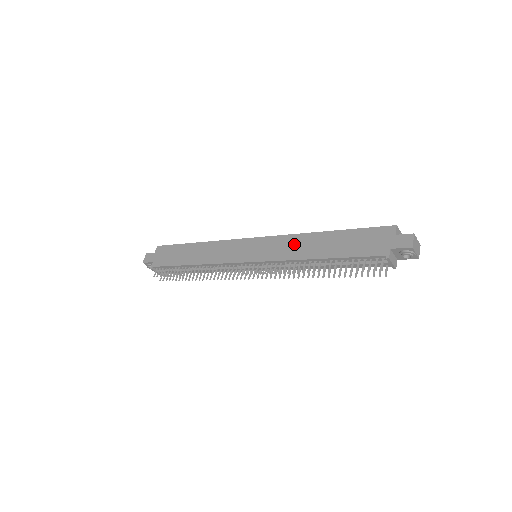
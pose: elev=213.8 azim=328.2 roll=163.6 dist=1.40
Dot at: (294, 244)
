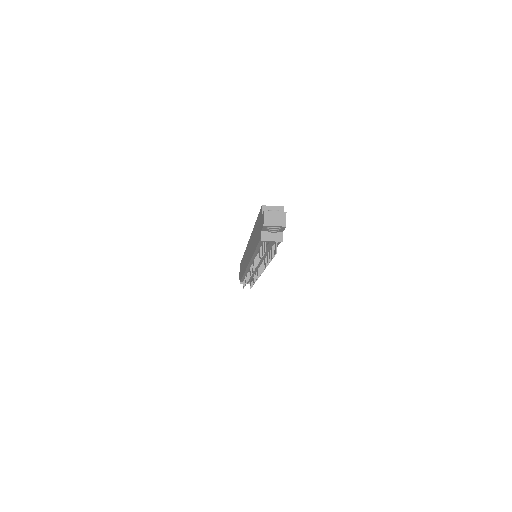
Dot at: (251, 243)
